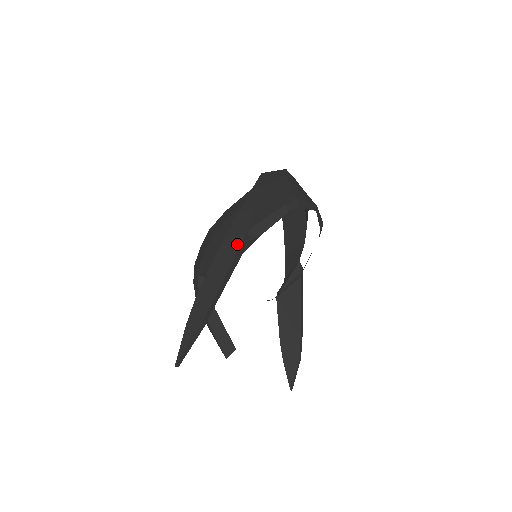
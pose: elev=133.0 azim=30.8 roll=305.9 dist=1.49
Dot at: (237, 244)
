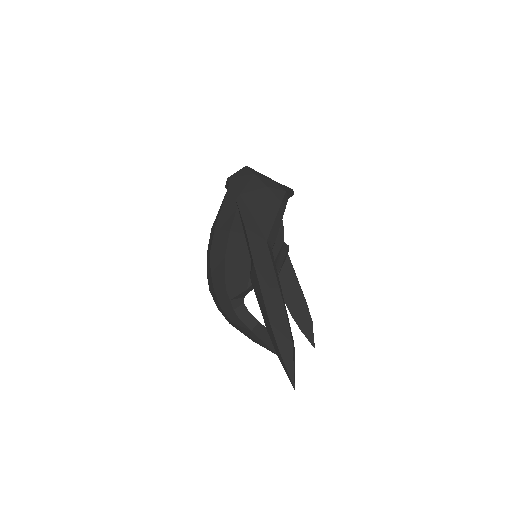
Dot at: (268, 258)
